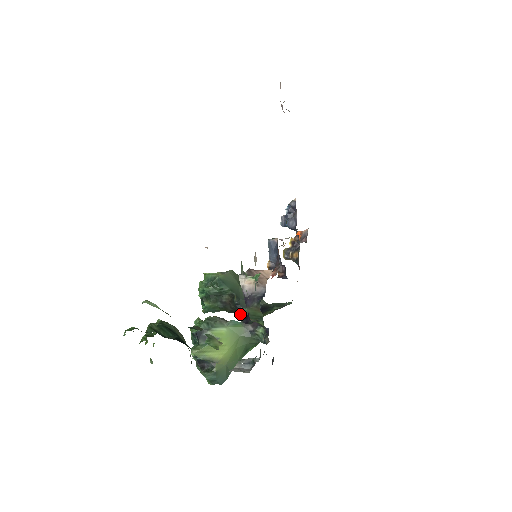
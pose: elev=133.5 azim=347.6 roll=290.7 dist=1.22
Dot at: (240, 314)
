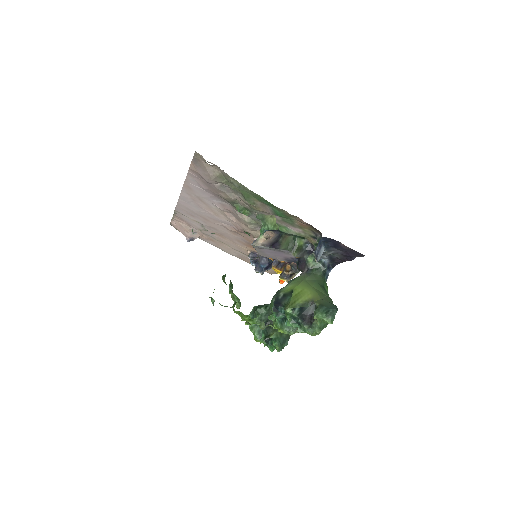
Dot at: occluded
